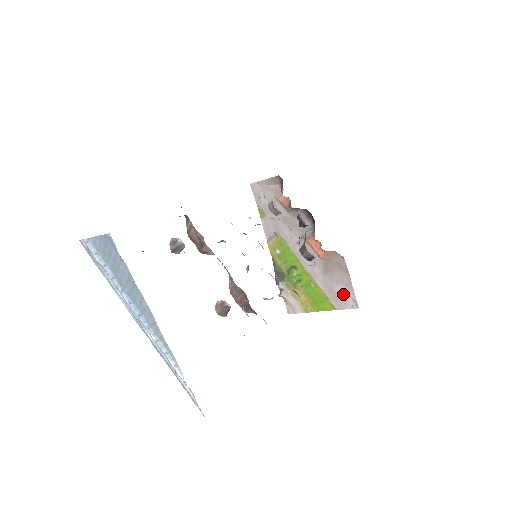
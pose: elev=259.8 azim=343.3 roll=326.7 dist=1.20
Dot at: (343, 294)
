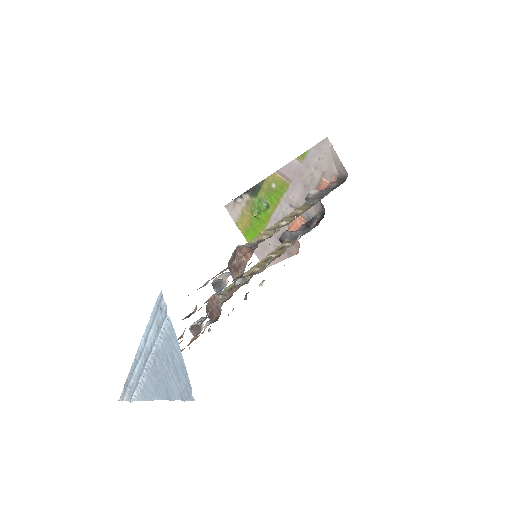
Dot at: occluded
